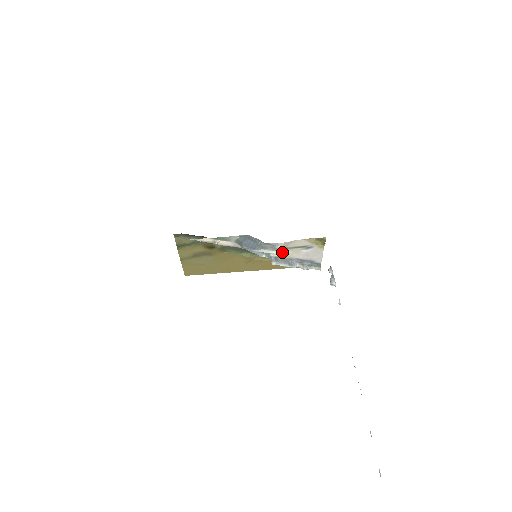
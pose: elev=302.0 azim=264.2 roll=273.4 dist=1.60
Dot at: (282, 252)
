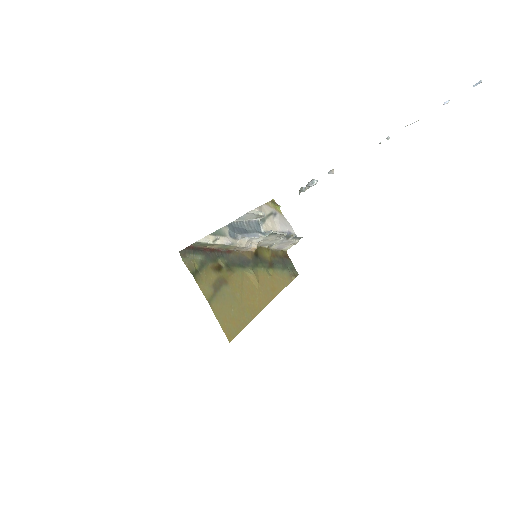
Dot at: (266, 226)
